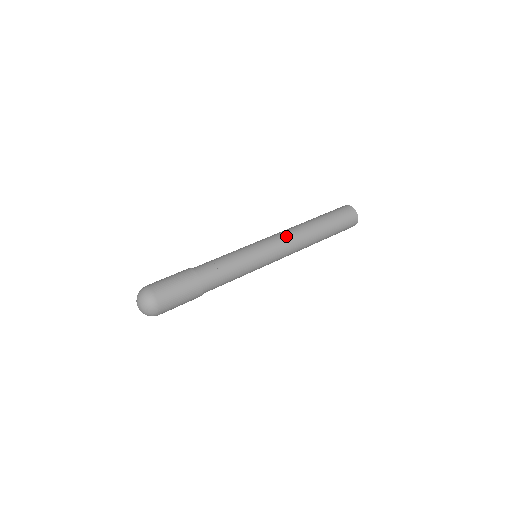
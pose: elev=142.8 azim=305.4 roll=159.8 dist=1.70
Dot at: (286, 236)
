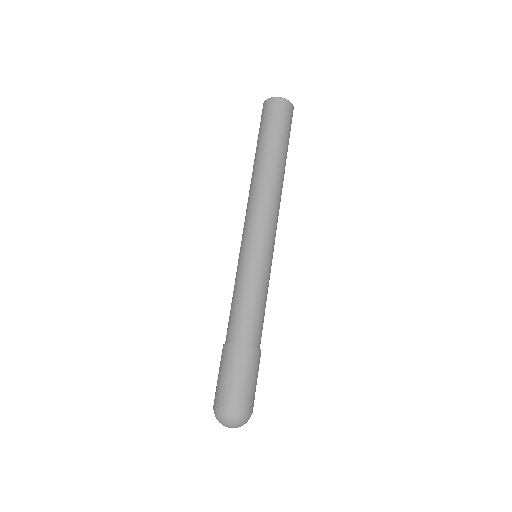
Dot at: (268, 209)
